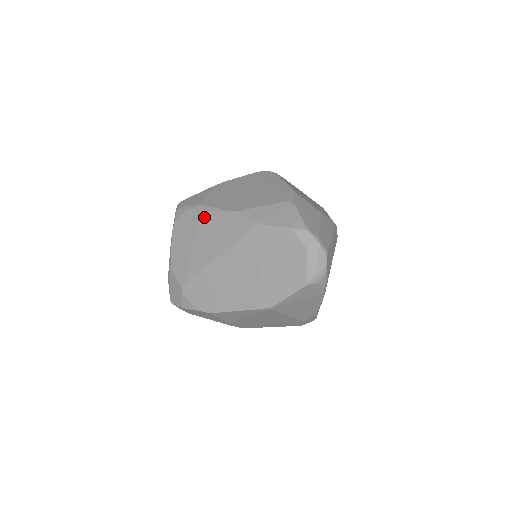
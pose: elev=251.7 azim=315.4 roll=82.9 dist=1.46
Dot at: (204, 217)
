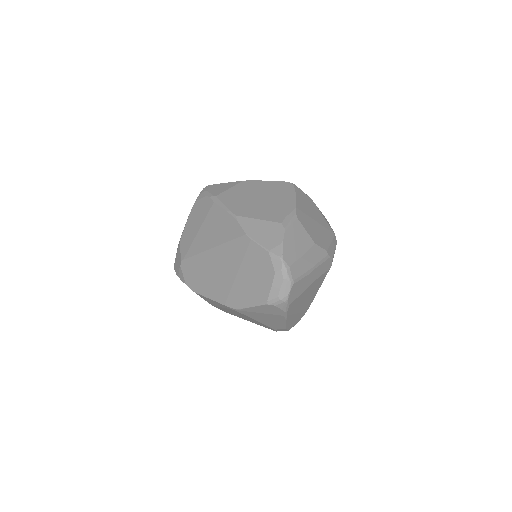
Dot at: (214, 209)
